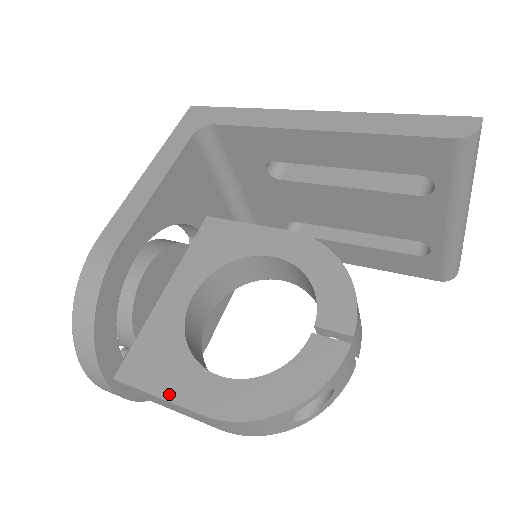
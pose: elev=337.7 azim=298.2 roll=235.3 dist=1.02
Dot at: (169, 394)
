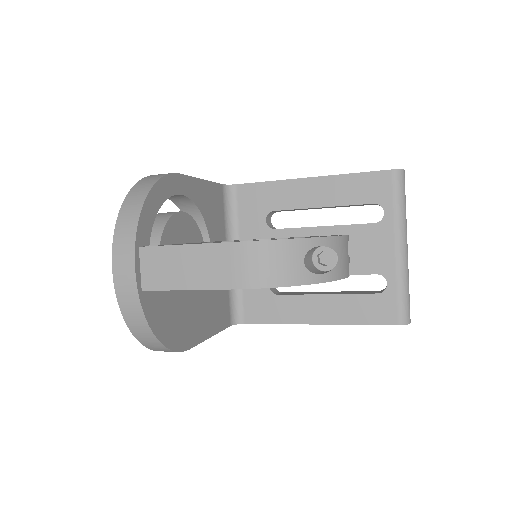
Dot at: occluded
